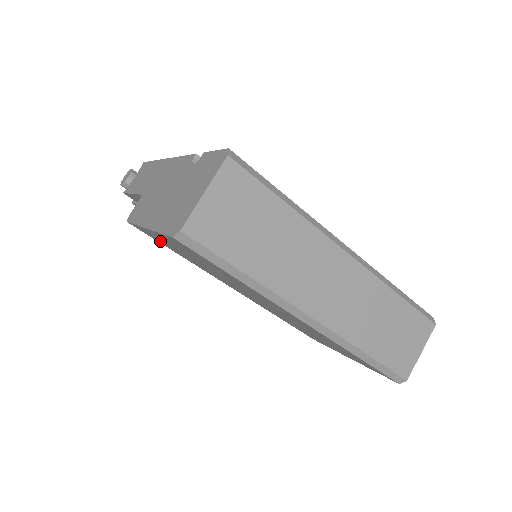
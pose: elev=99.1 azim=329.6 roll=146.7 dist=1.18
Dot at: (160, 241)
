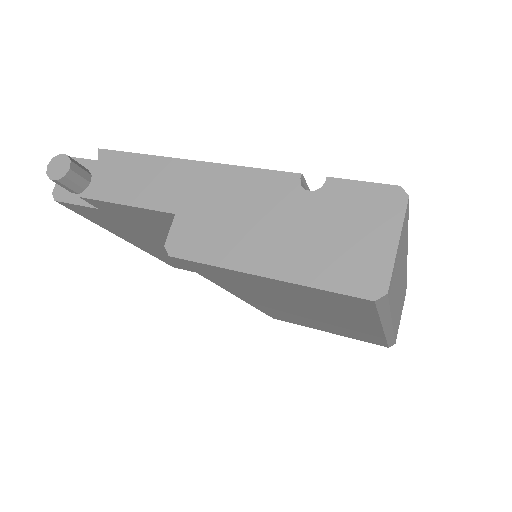
Dot at: (215, 274)
